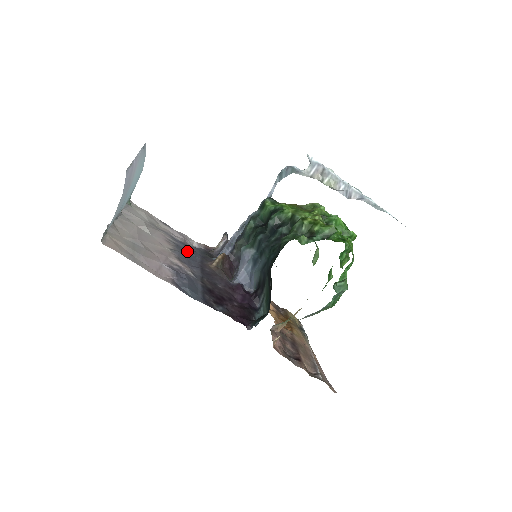
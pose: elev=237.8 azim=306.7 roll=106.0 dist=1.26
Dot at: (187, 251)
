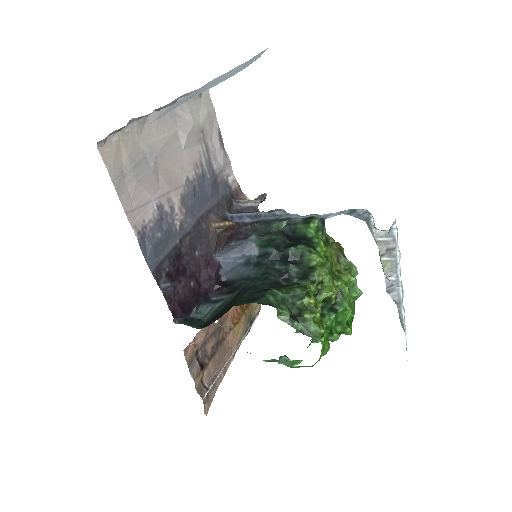
Dot at: (207, 188)
